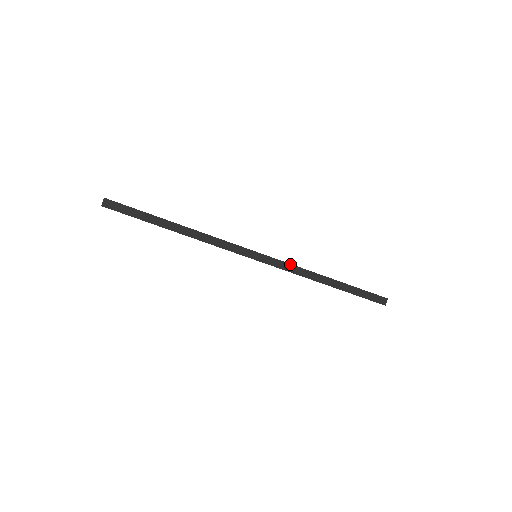
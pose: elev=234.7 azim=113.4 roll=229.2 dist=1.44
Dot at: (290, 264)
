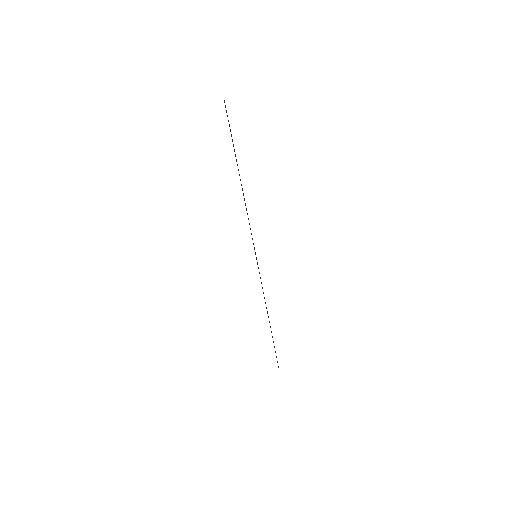
Dot at: occluded
